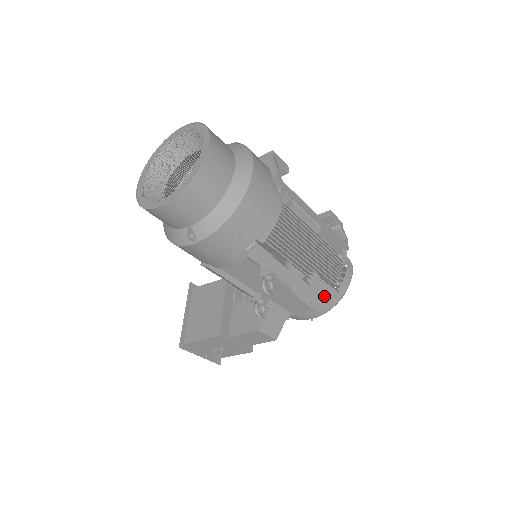
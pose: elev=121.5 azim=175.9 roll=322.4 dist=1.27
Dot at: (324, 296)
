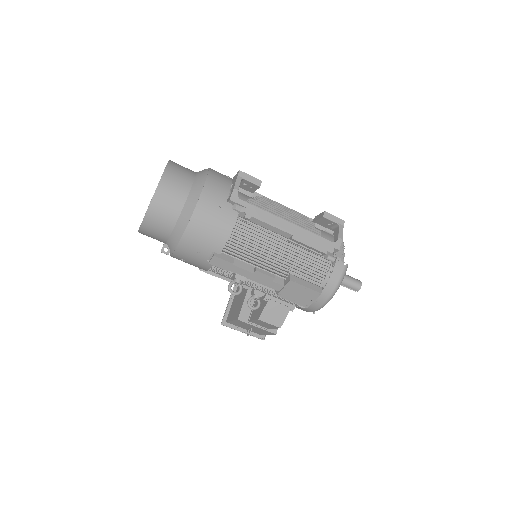
Dot at: (305, 295)
